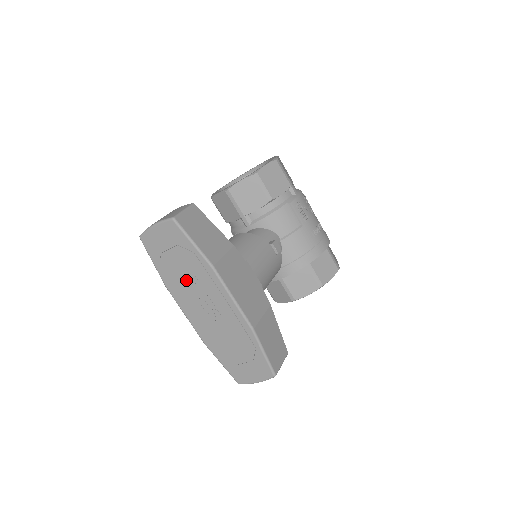
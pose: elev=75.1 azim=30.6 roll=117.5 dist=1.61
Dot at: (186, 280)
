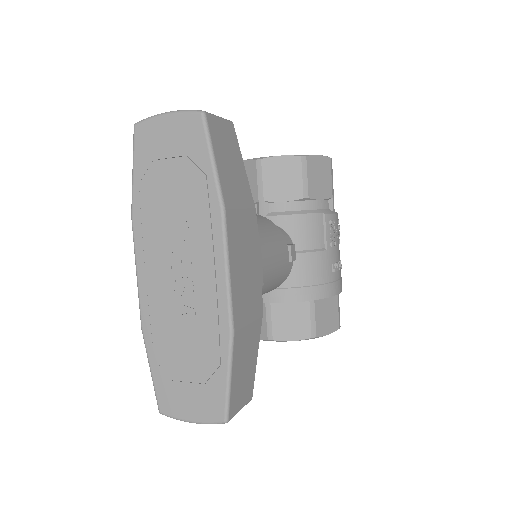
Dot at: (169, 216)
